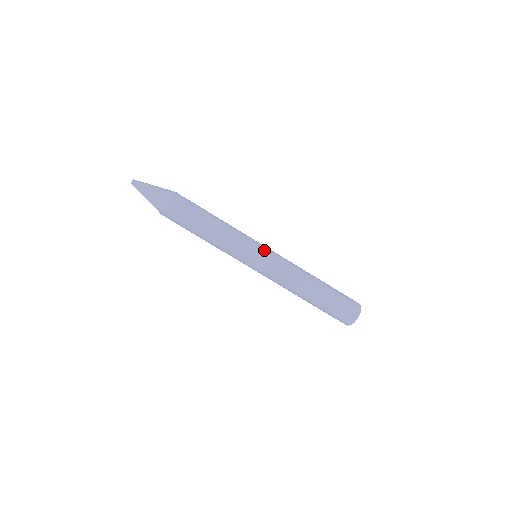
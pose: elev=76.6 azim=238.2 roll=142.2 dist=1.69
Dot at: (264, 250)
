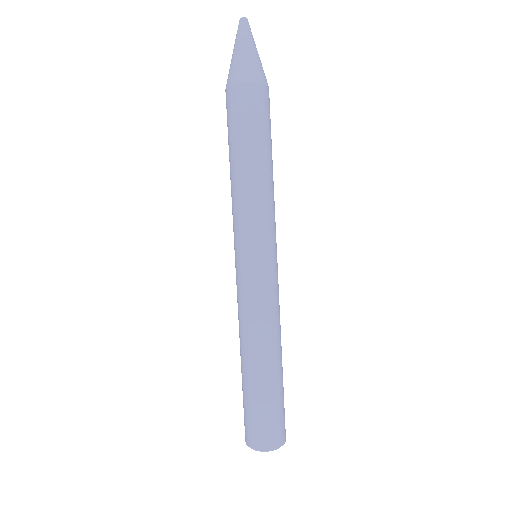
Dot at: occluded
